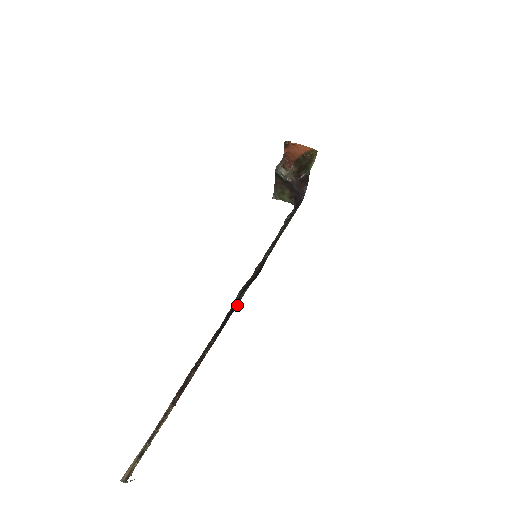
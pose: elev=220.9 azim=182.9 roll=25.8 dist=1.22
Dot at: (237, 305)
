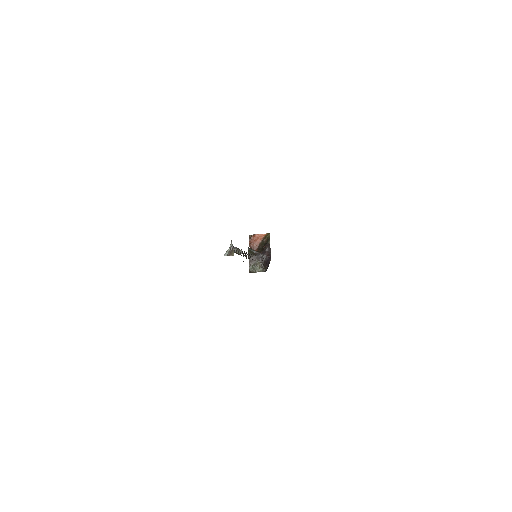
Dot at: occluded
